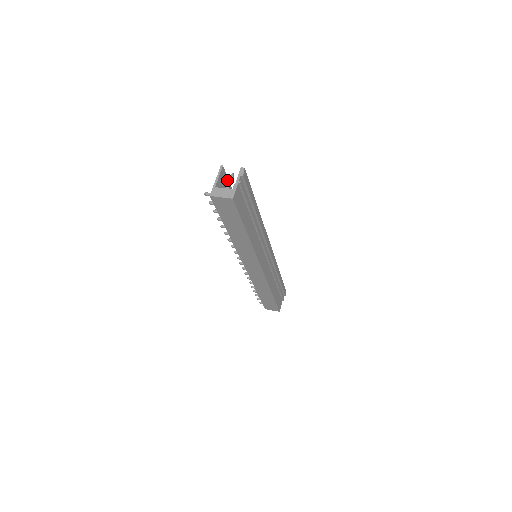
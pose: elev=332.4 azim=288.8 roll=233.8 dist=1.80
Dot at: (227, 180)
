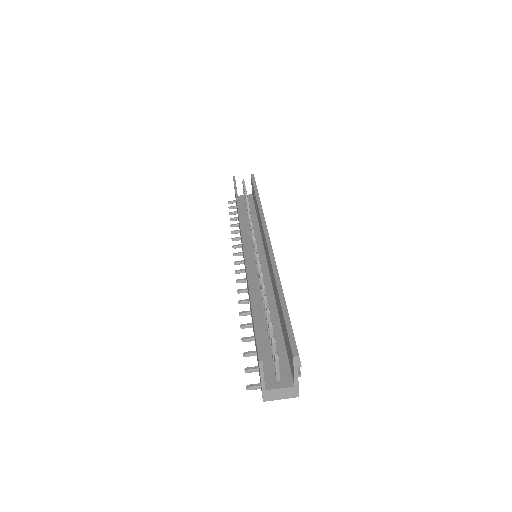
Dot at: (258, 340)
